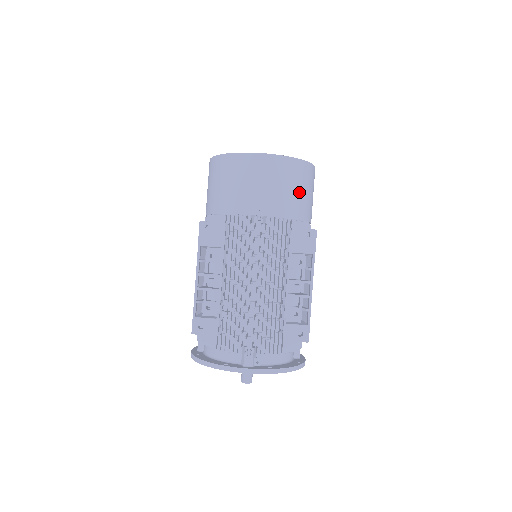
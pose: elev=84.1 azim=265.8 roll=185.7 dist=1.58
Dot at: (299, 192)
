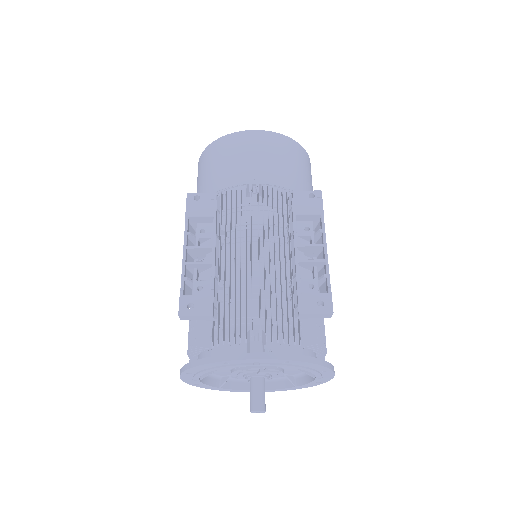
Dot at: (296, 168)
